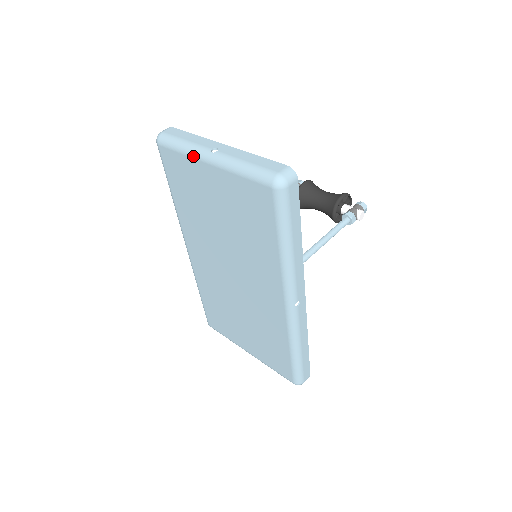
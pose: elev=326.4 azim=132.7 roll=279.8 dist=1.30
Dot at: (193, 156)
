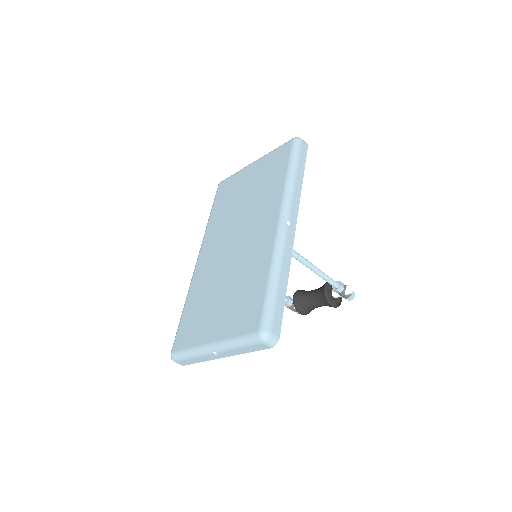
Dot at: (243, 169)
